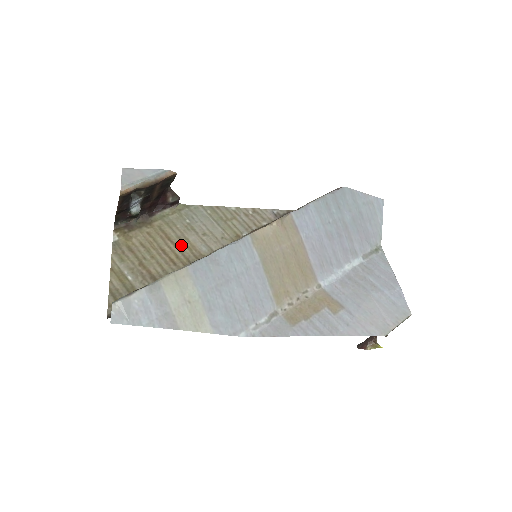
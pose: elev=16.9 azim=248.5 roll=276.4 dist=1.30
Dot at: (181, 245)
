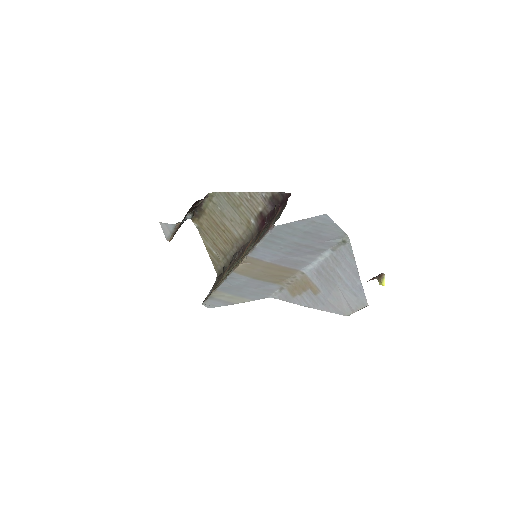
Dot at: (224, 230)
